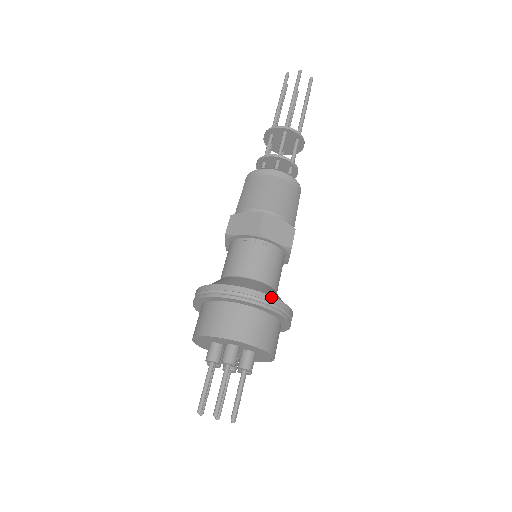
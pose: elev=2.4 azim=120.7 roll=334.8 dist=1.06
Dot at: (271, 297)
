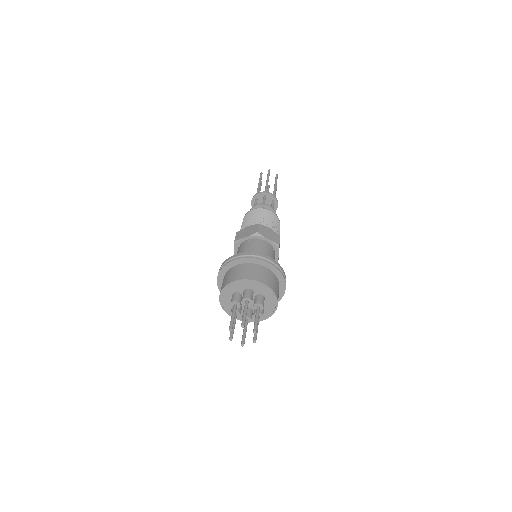
Dot at: (271, 258)
